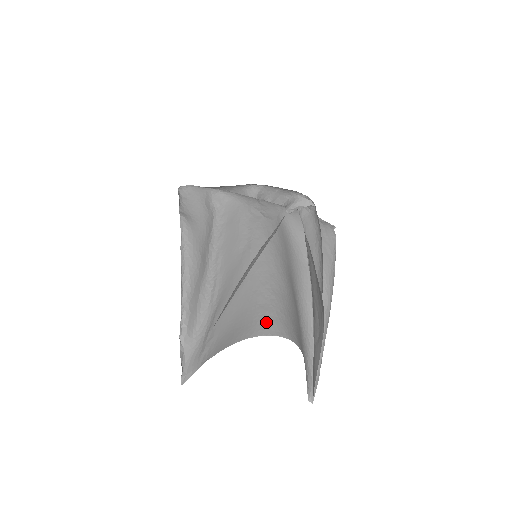
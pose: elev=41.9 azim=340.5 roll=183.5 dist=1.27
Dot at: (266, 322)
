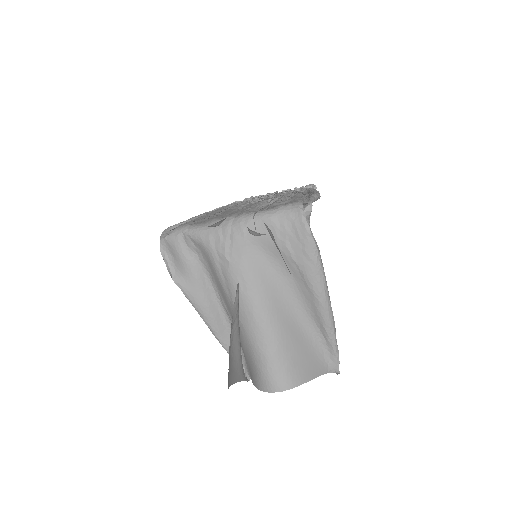
Dot at: (264, 381)
